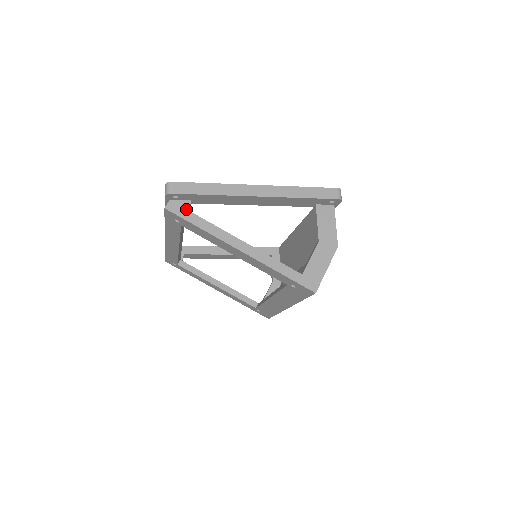
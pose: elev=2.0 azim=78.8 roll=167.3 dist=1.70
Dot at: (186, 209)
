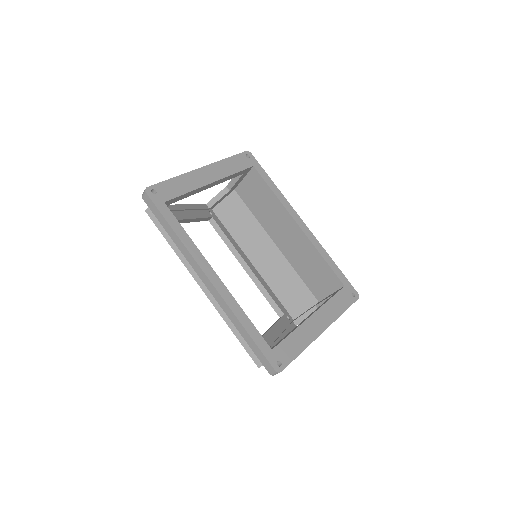
Dot at: occluded
